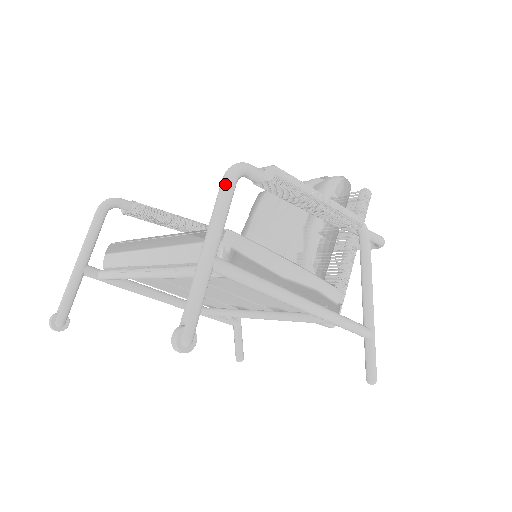
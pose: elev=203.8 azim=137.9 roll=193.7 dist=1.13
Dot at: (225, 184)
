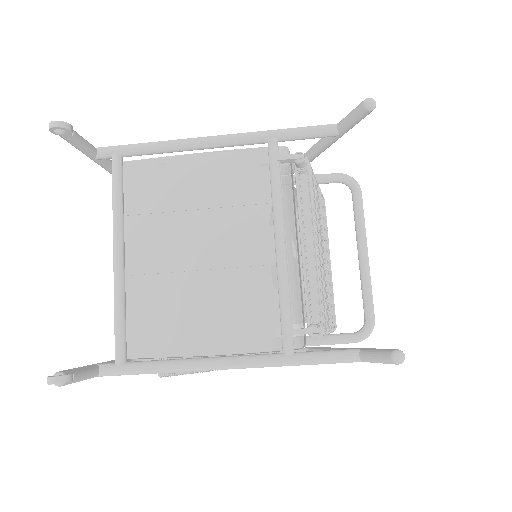
Dot at: occluded
